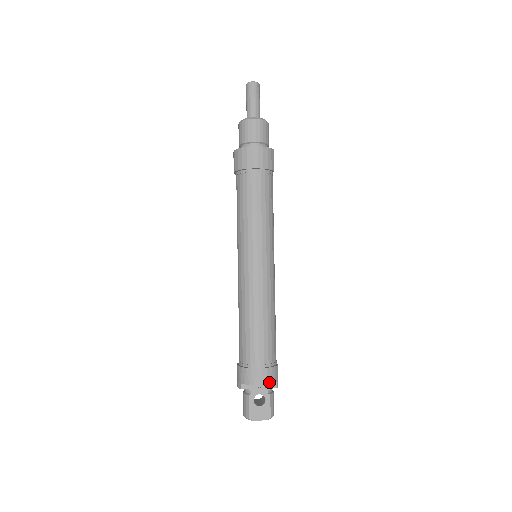
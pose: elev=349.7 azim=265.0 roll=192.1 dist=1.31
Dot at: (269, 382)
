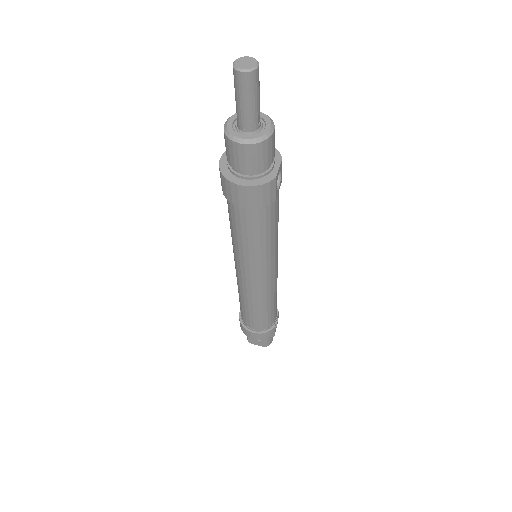
Dot at: (263, 339)
